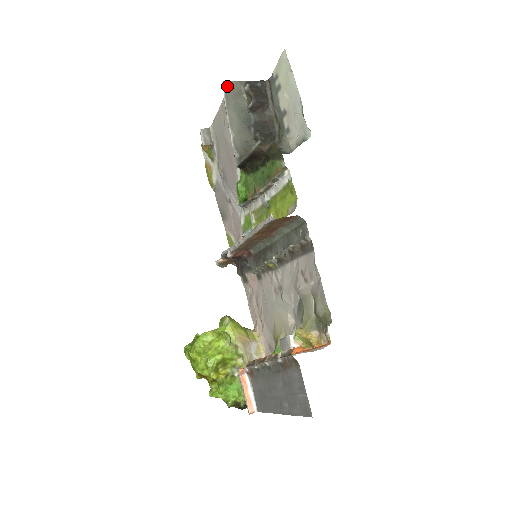
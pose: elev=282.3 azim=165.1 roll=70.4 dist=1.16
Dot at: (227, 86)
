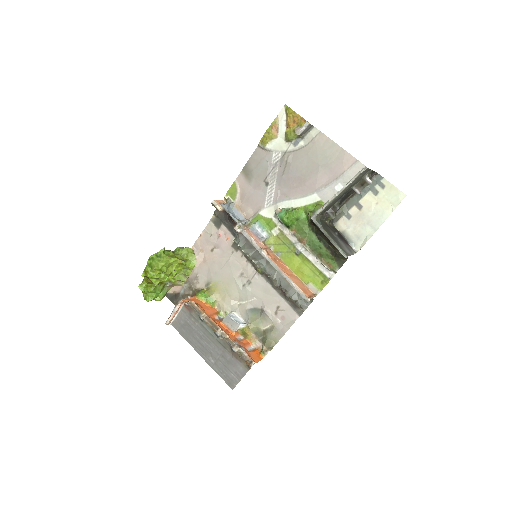
Dot at: (365, 171)
